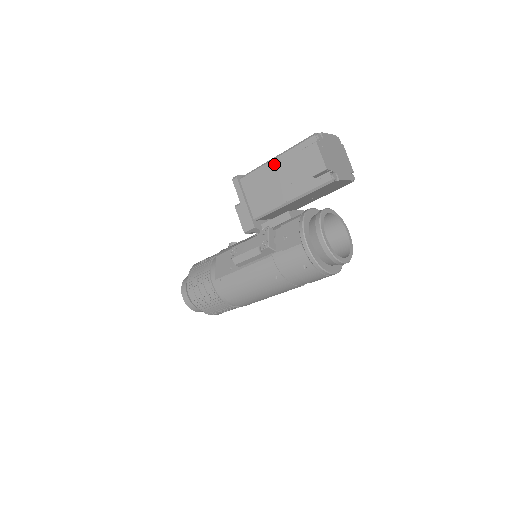
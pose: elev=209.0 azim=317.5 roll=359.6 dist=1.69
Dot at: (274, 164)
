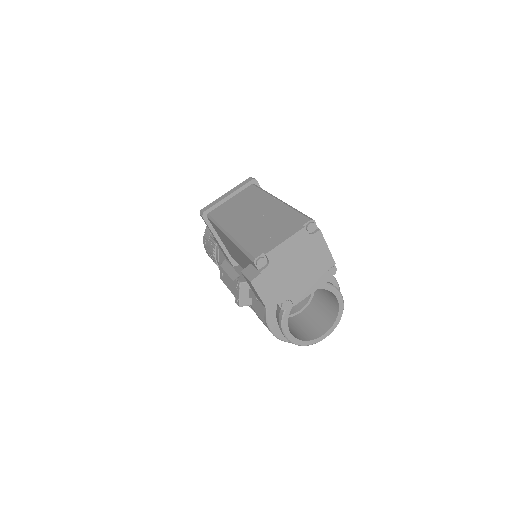
Dot at: (229, 240)
